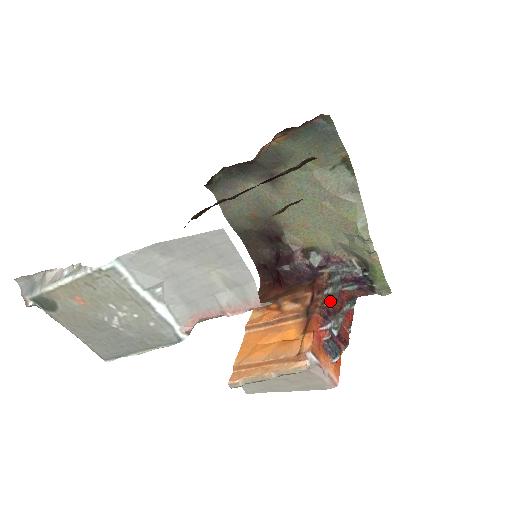
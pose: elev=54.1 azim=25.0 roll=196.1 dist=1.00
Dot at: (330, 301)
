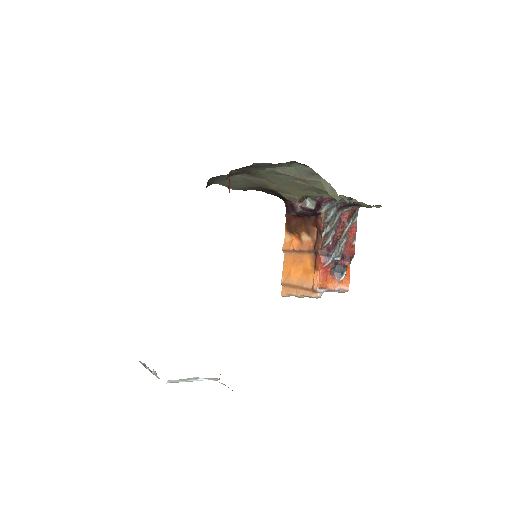
Dot at: (329, 239)
